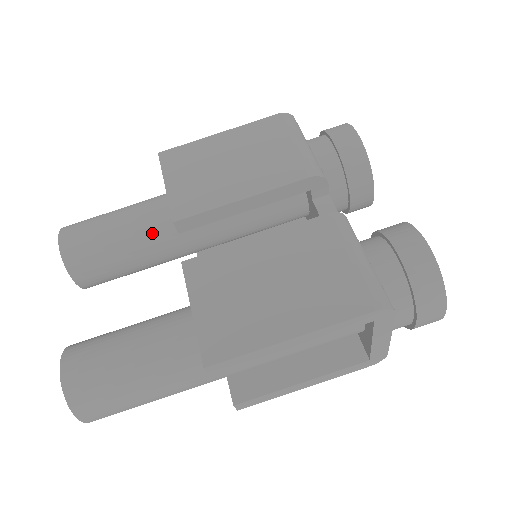
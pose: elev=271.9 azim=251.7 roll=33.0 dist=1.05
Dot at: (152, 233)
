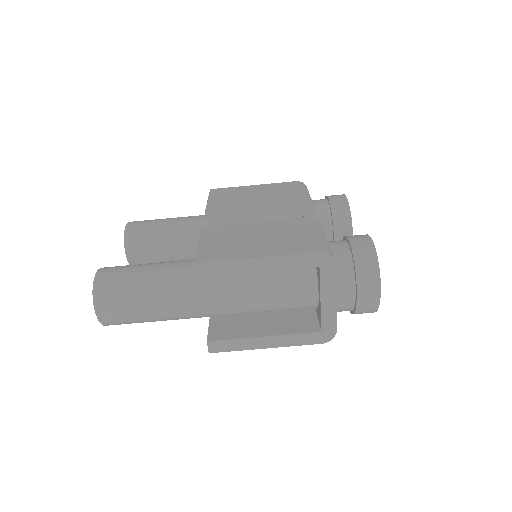
Dot at: (189, 230)
